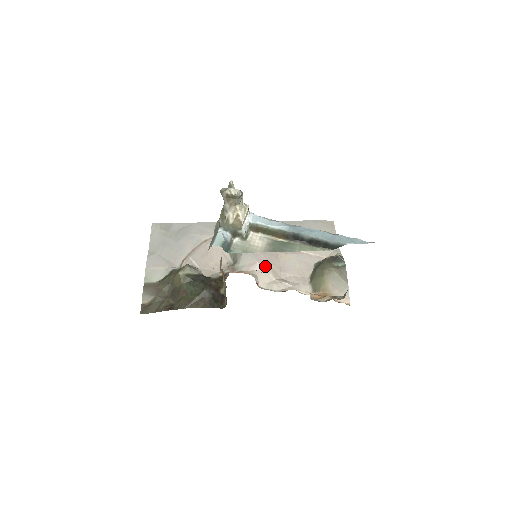
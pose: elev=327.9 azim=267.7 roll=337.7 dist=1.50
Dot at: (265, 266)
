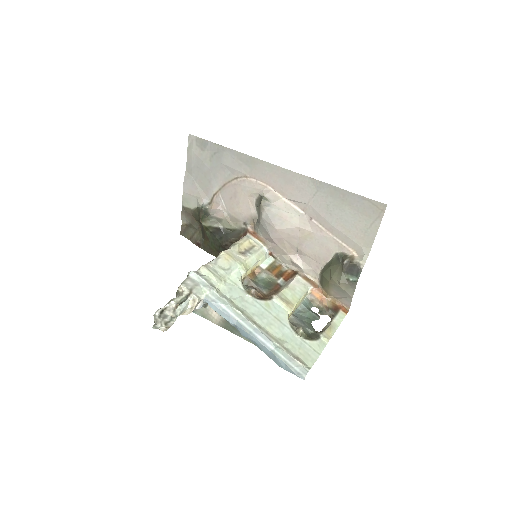
Dot at: (280, 243)
